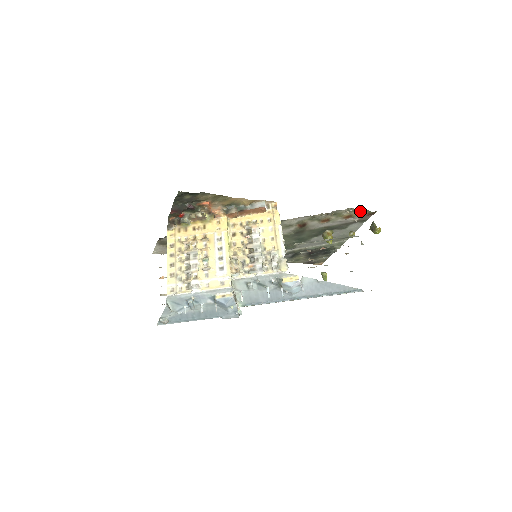
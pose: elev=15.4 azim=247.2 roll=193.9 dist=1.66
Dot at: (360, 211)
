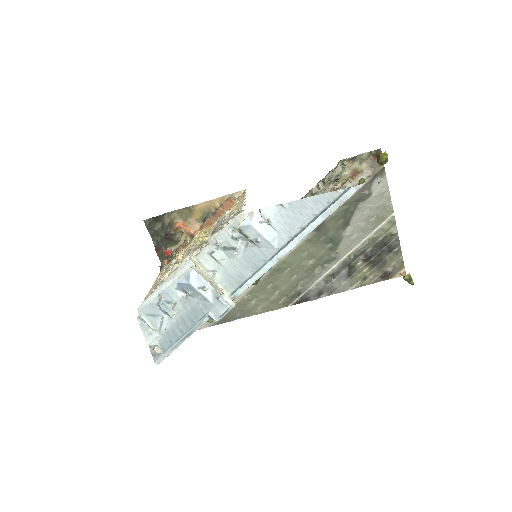
Dot at: (360, 159)
